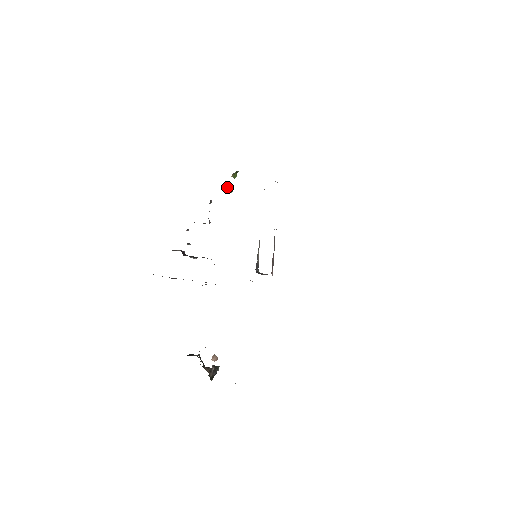
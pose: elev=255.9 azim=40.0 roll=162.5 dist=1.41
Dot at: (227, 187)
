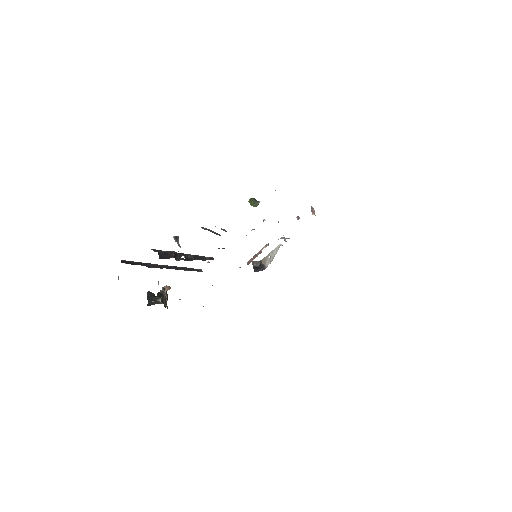
Dot at: (252, 202)
